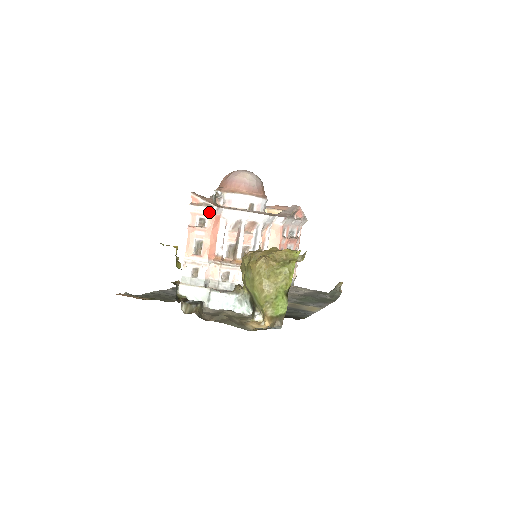
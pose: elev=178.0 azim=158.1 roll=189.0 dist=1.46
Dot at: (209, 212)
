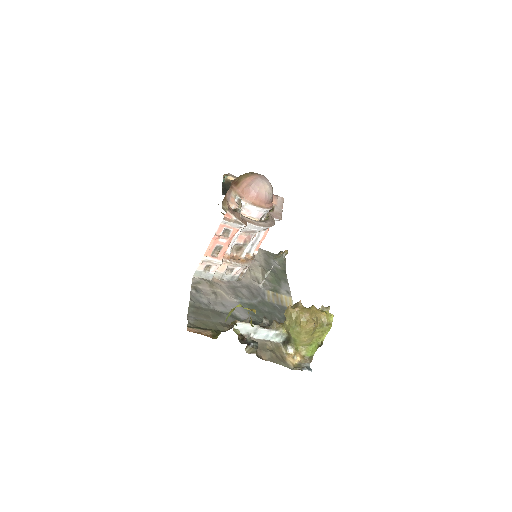
Dot at: (237, 227)
